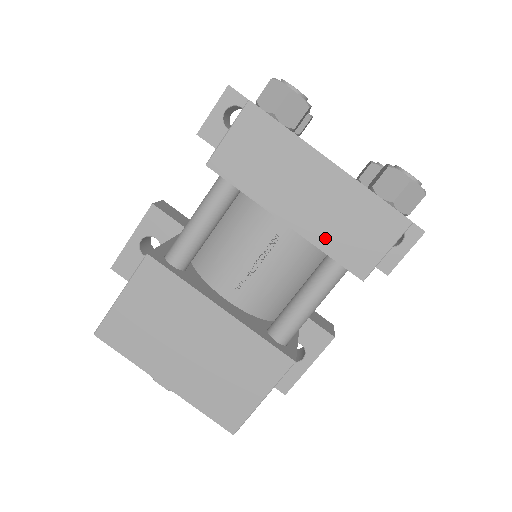
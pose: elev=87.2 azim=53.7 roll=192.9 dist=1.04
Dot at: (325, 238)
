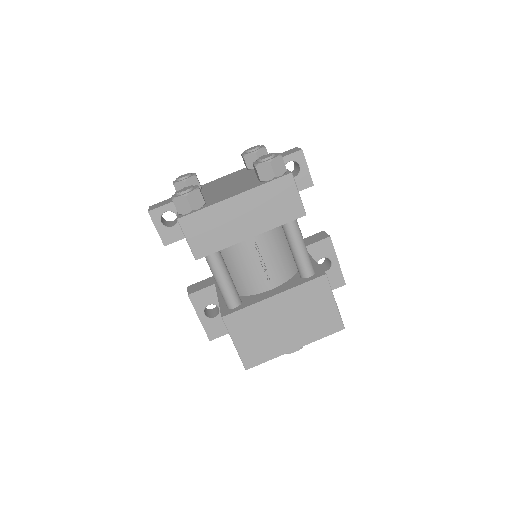
Dot at: (272, 222)
